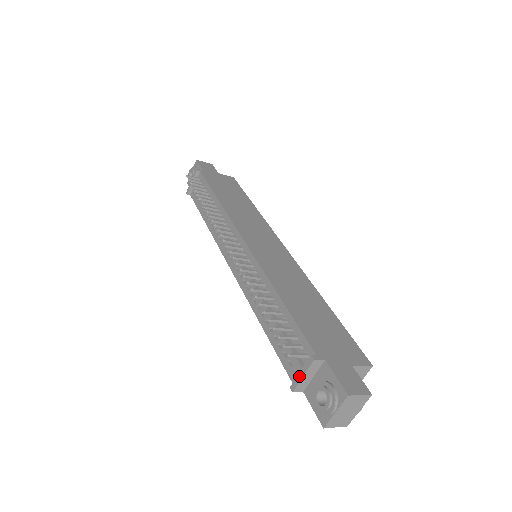
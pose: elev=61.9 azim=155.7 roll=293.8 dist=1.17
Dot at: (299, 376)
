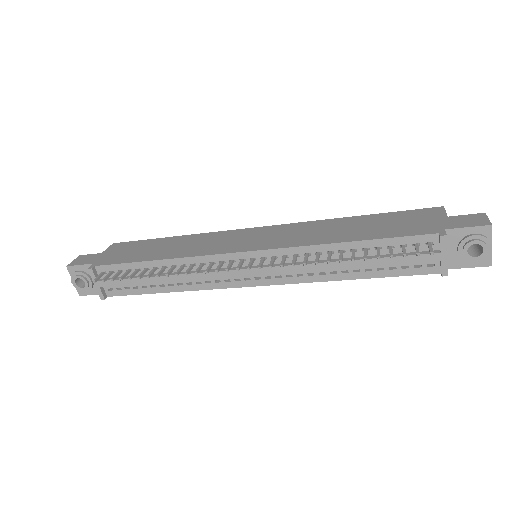
Dot at: (443, 260)
